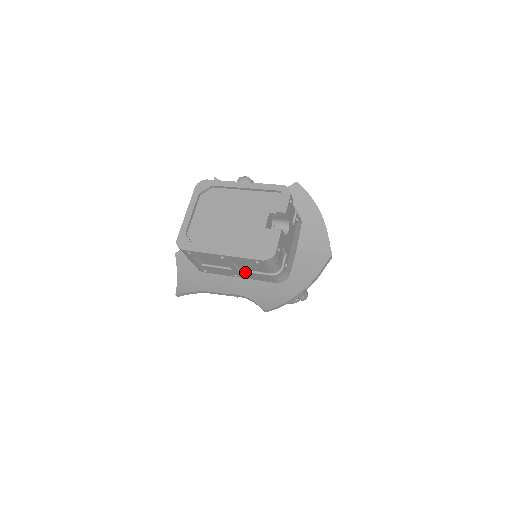
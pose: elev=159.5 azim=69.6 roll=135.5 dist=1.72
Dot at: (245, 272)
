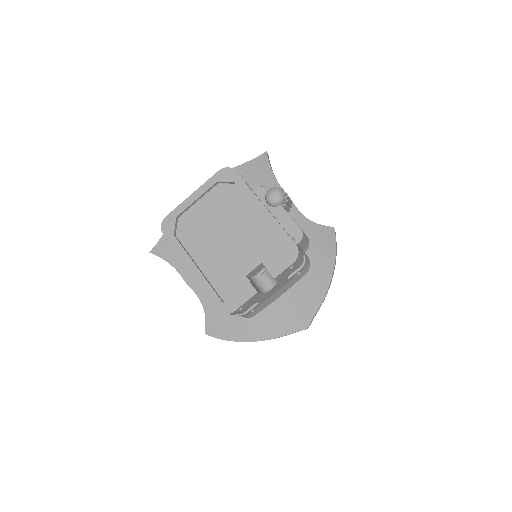
Dot at: occluded
